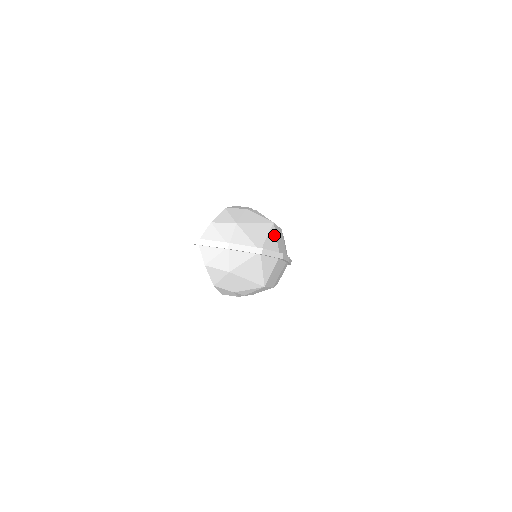
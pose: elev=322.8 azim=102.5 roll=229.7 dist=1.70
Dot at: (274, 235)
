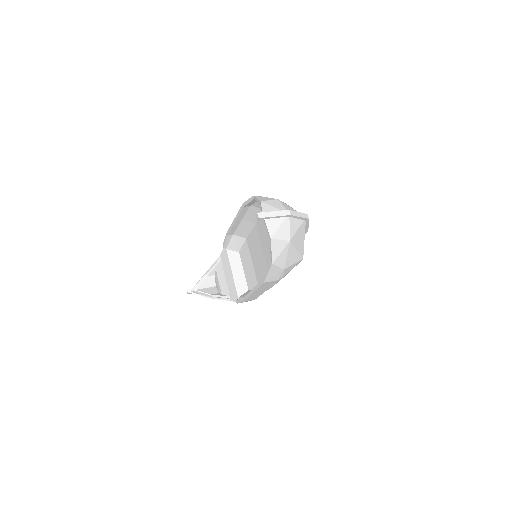
Dot at: occluded
